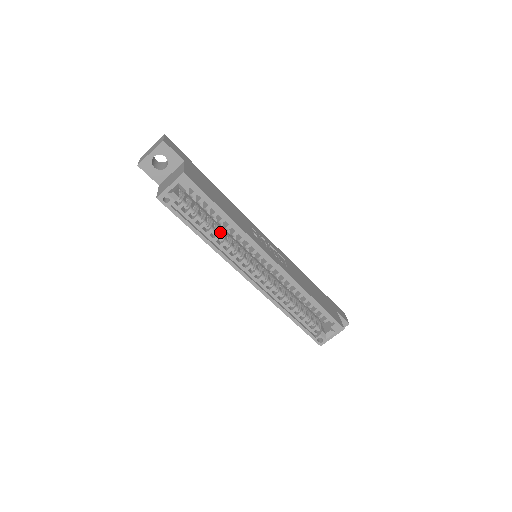
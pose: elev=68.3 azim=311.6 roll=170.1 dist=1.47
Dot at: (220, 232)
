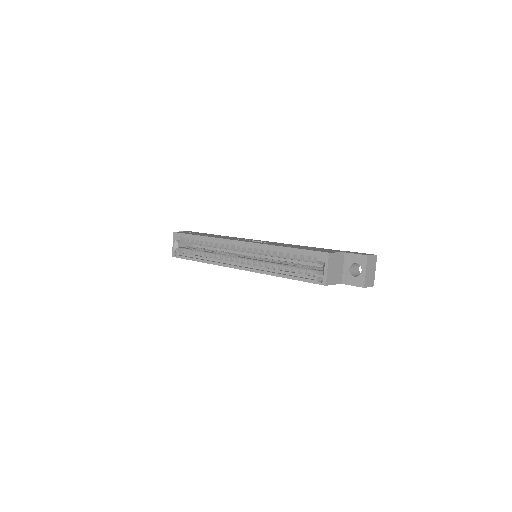
Dot at: (214, 252)
